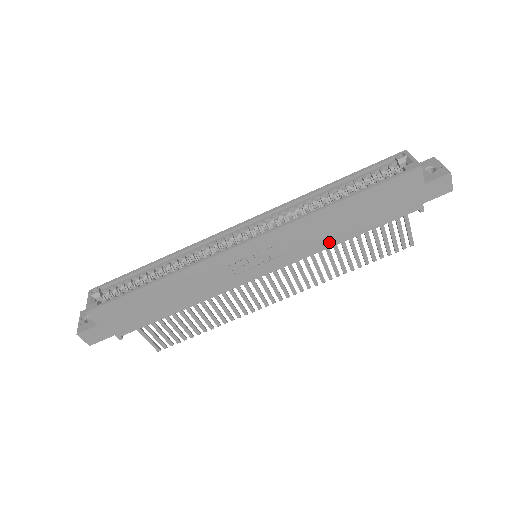
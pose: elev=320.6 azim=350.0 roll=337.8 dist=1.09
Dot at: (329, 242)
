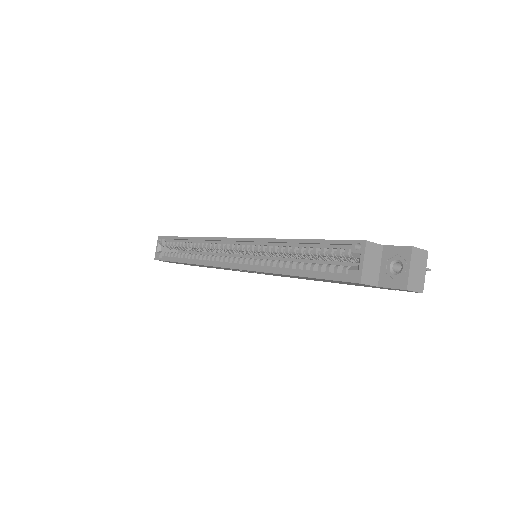
Dot at: occluded
